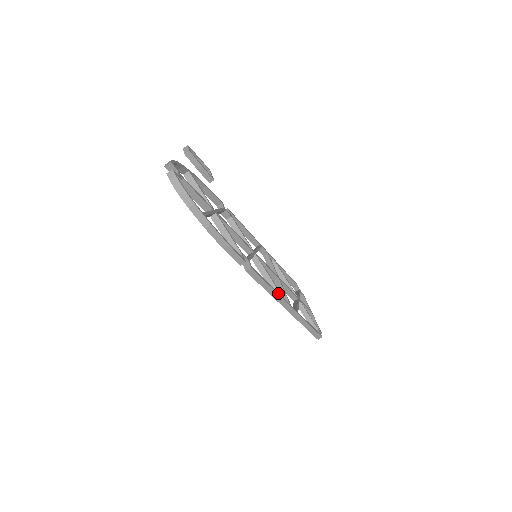
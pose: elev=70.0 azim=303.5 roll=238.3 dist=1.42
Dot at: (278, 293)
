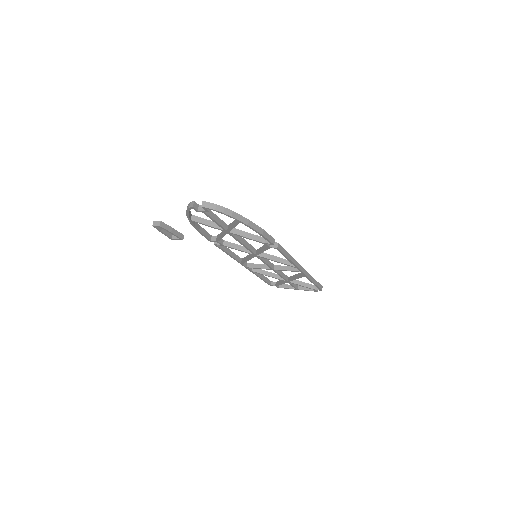
Dot at: (294, 260)
